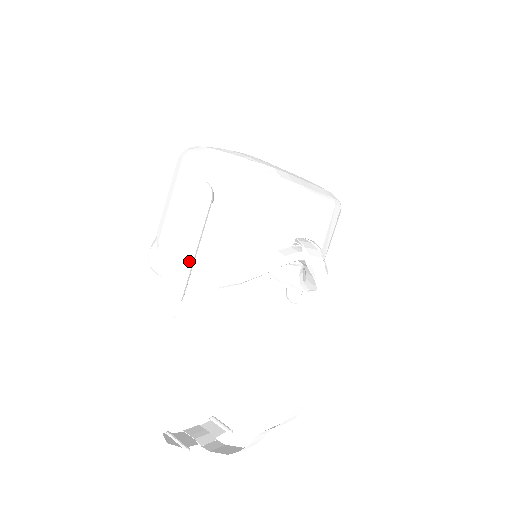
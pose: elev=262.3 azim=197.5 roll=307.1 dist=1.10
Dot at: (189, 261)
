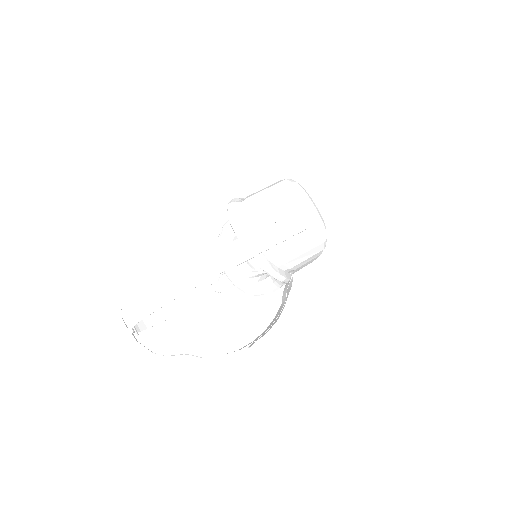
Dot at: (269, 247)
